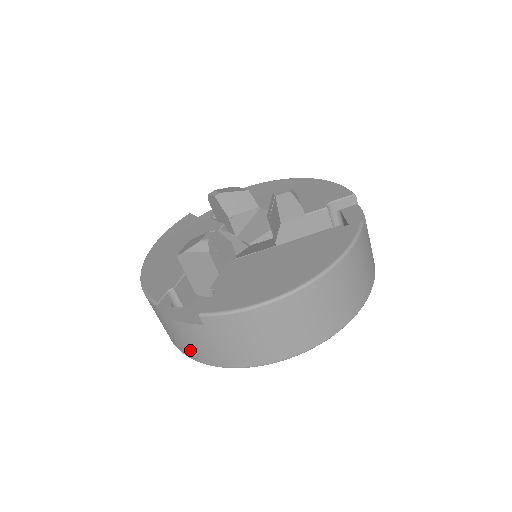
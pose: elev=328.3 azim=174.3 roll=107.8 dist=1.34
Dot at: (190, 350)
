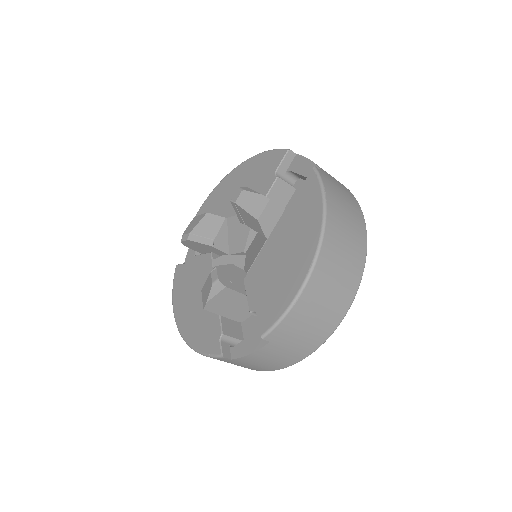
Dot at: (272, 366)
